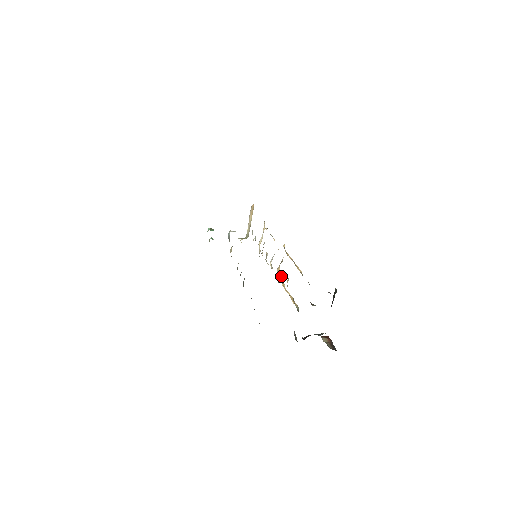
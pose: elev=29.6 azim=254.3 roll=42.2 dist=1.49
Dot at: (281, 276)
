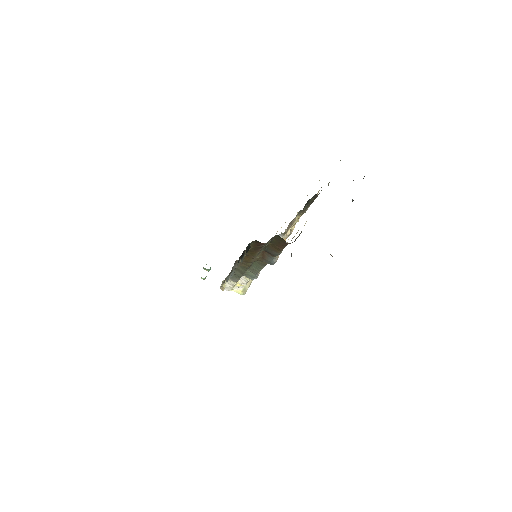
Dot at: (287, 233)
